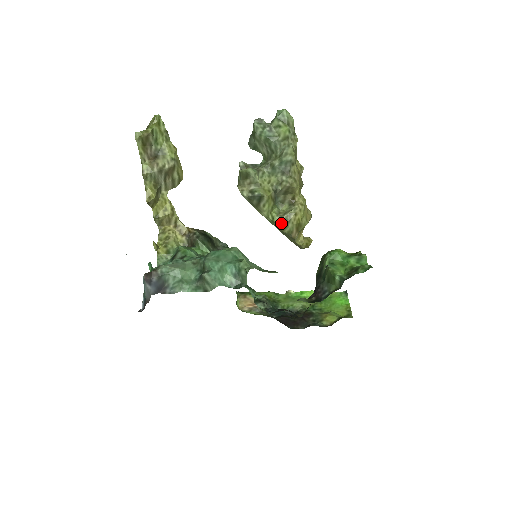
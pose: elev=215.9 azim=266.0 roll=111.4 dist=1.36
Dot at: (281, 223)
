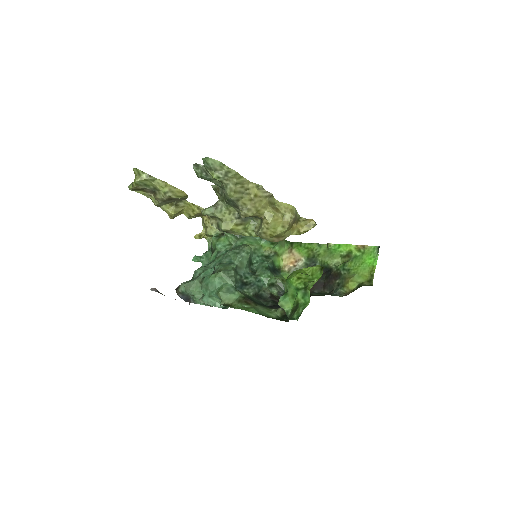
Dot at: occluded
